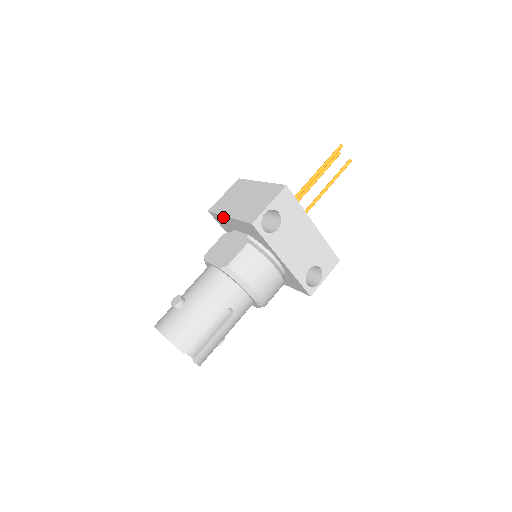
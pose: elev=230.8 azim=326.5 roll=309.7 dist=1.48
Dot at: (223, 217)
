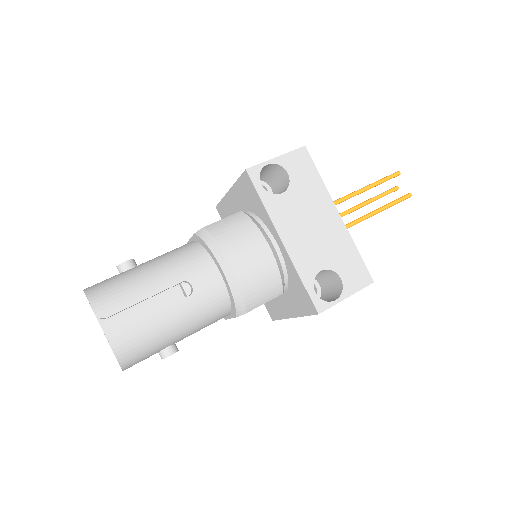
Dot at: (226, 199)
